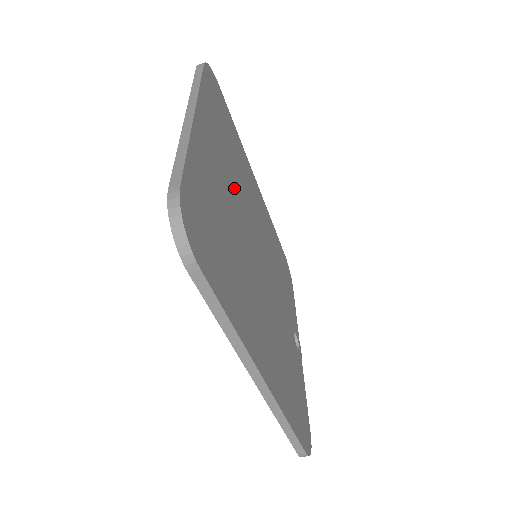
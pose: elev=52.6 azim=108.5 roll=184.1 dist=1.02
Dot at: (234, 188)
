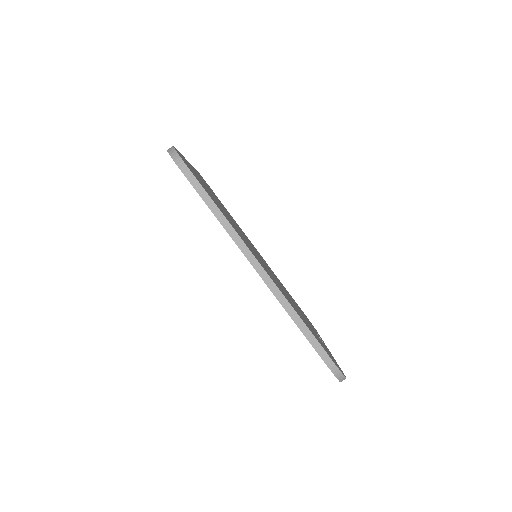
Dot at: (227, 213)
